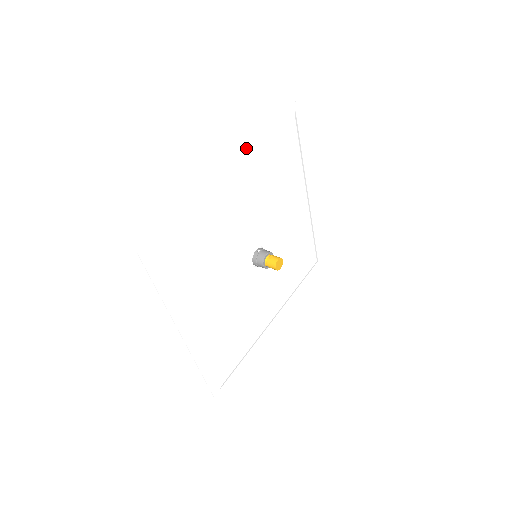
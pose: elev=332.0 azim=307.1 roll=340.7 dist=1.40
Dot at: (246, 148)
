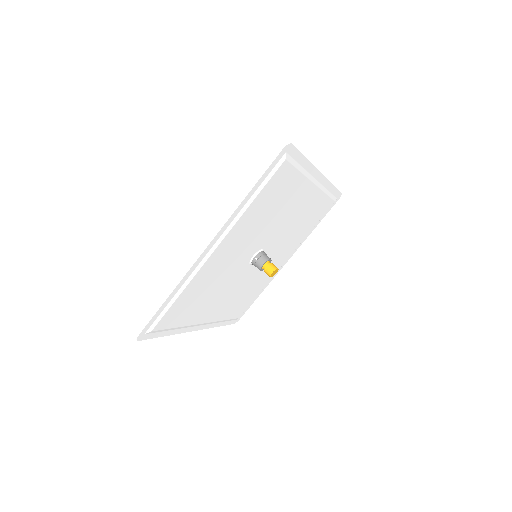
Dot at: (225, 225)
